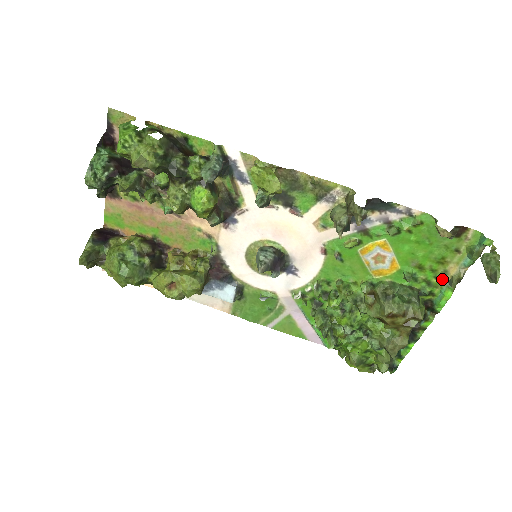
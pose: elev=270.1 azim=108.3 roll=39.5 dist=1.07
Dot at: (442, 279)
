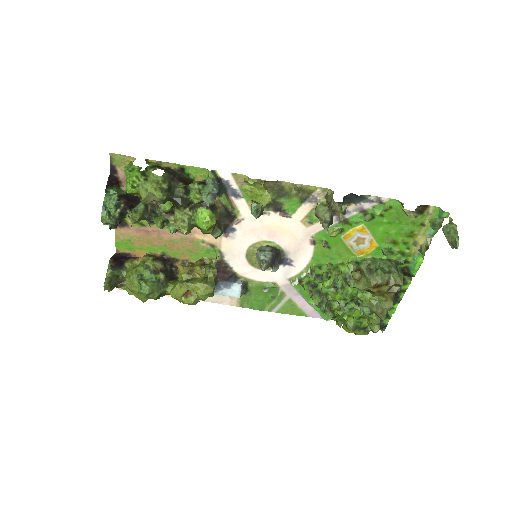
Dot at: (413, 249)
